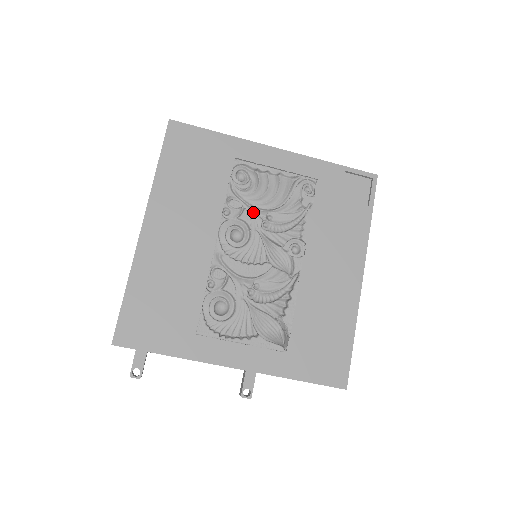
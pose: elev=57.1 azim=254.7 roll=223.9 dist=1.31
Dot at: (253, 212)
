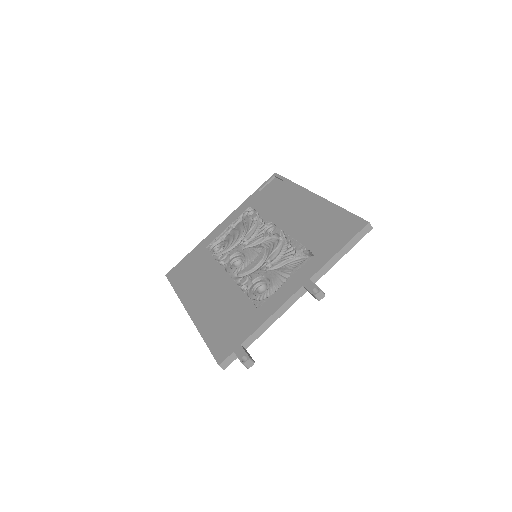
Dot at: (235, 248)
